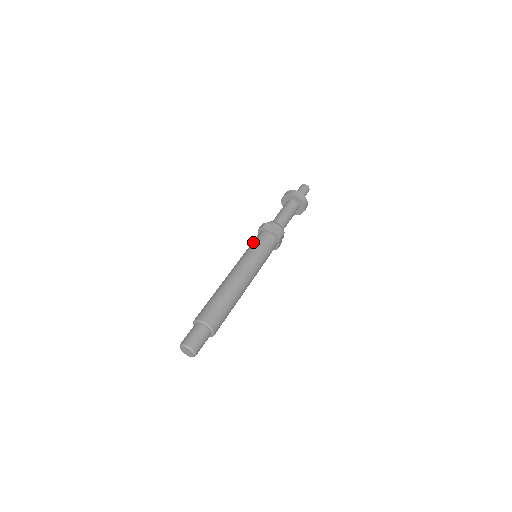
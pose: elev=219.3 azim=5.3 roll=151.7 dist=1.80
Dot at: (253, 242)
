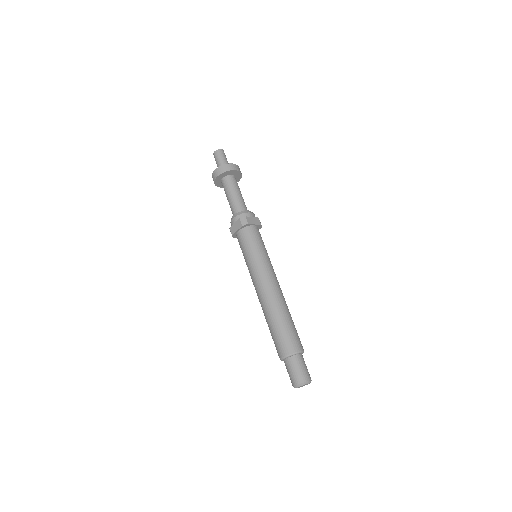
Dot at: (251, 244)
